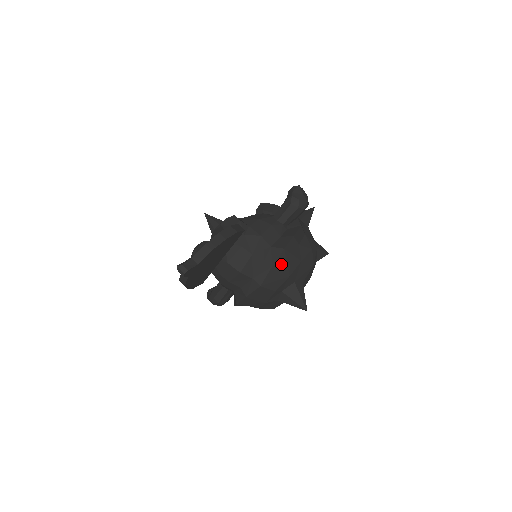
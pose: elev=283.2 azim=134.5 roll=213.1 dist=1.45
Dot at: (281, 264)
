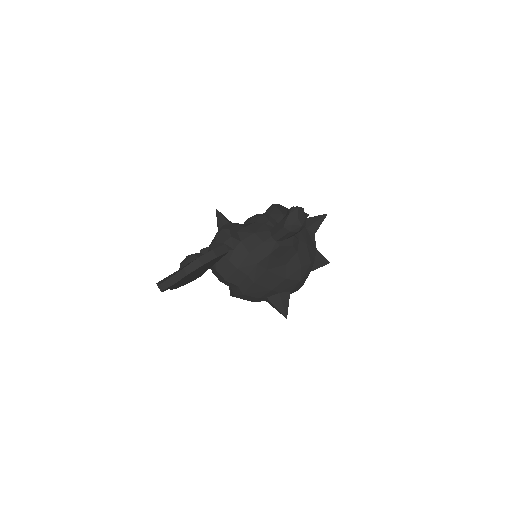
Dot at: (263, 281)
